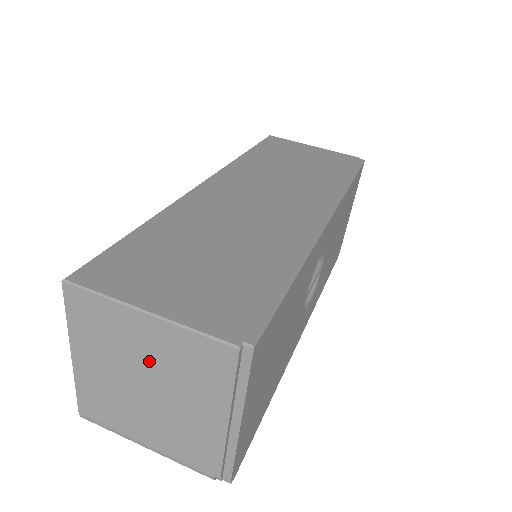
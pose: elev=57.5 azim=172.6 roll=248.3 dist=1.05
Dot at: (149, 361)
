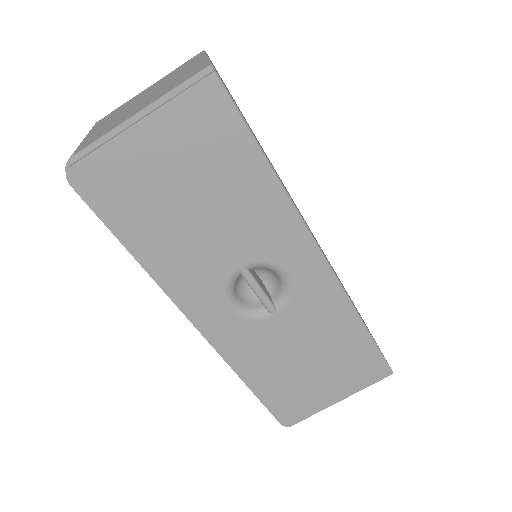
Dot at: (169, 82)
